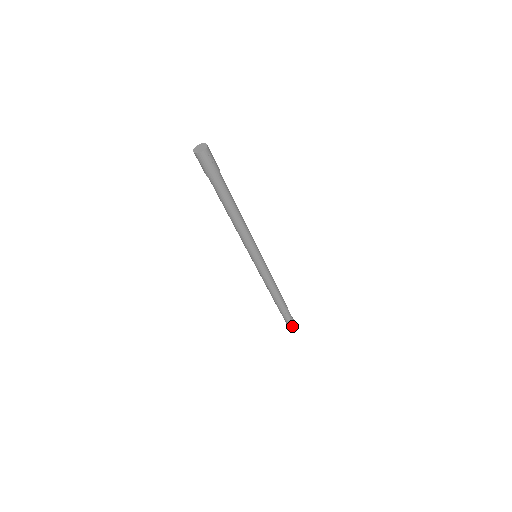
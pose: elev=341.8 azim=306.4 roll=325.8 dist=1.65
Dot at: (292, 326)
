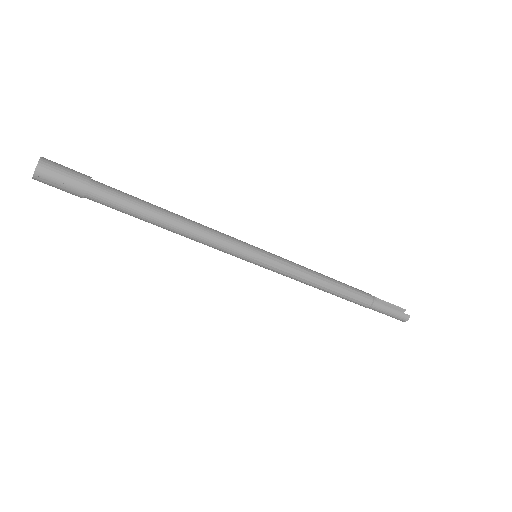
Dot at: (395, 317)
